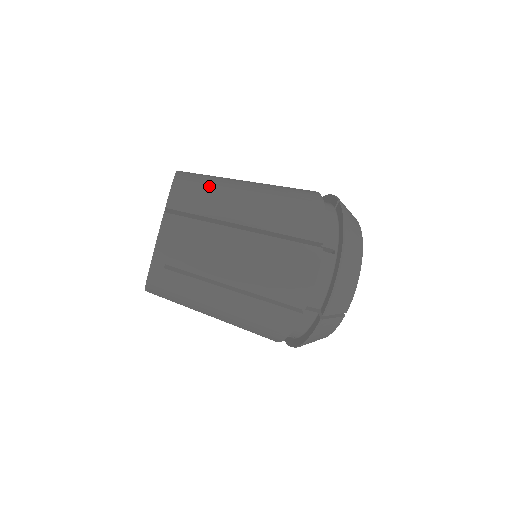
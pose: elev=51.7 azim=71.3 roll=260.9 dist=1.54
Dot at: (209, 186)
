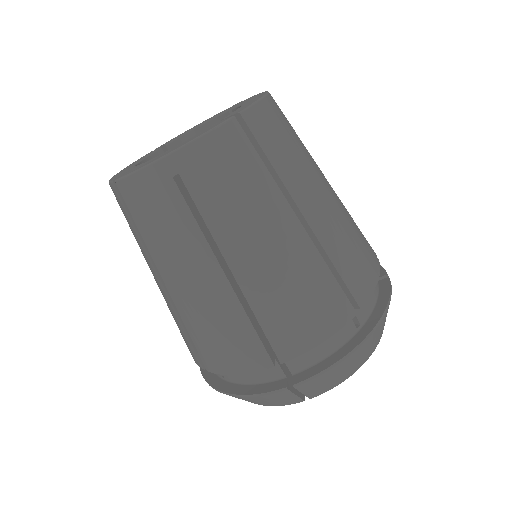
Dot at: (295, 139)
